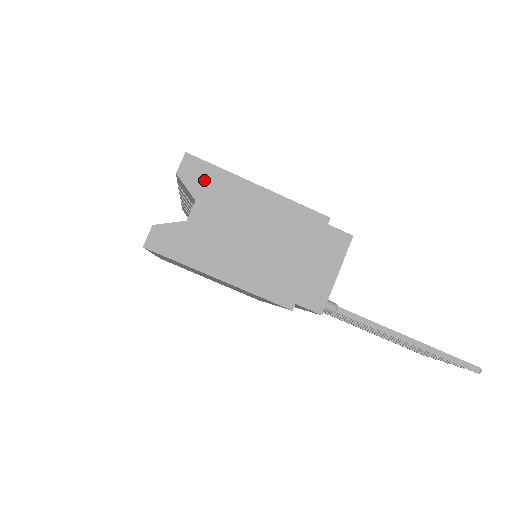
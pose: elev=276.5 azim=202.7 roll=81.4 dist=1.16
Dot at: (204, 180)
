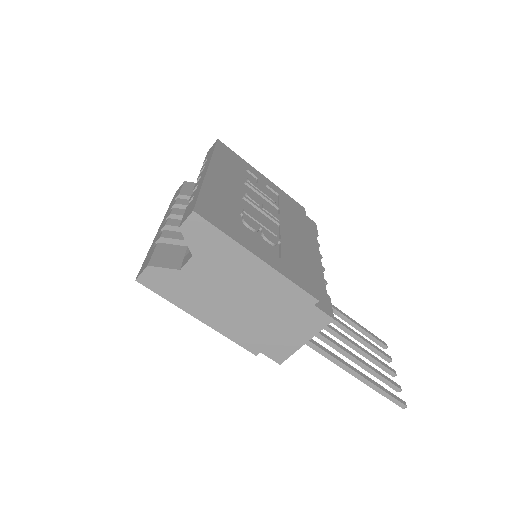
Dot at: (206, 240)
